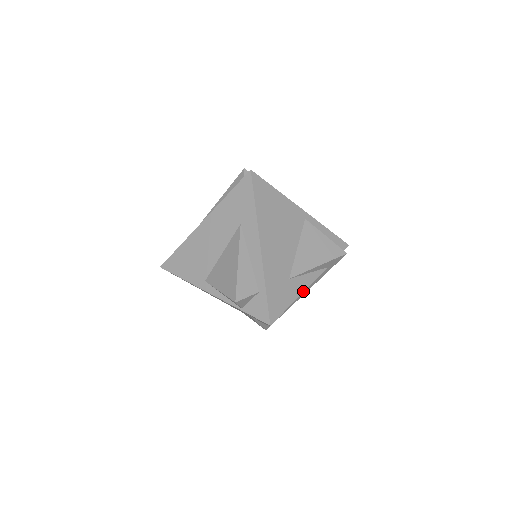
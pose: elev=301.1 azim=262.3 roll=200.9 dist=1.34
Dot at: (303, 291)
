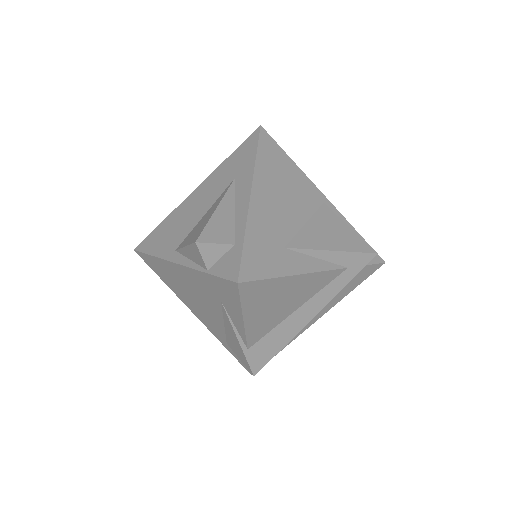
Dot at: (303, 273)
